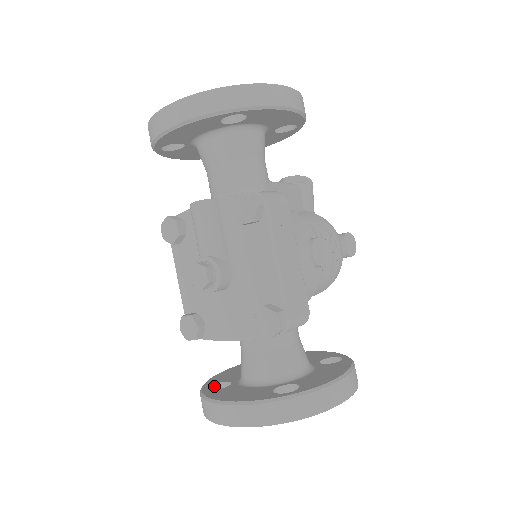
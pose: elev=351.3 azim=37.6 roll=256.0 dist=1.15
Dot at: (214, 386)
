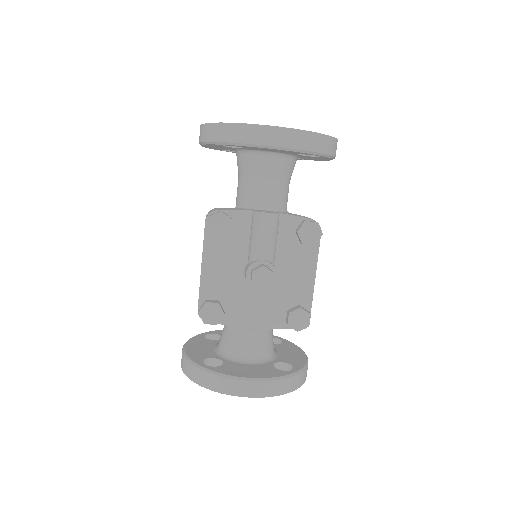
Dot at: (203, 362)
